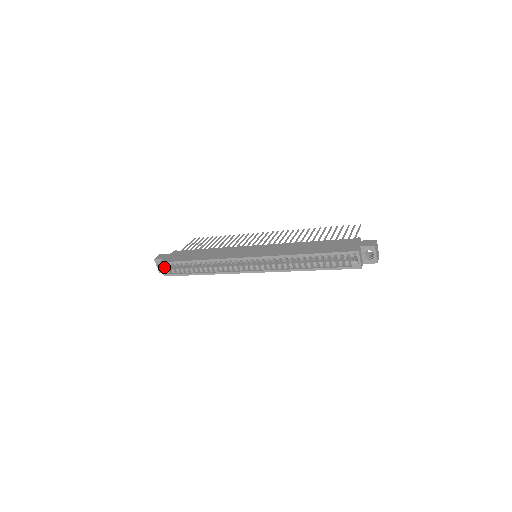
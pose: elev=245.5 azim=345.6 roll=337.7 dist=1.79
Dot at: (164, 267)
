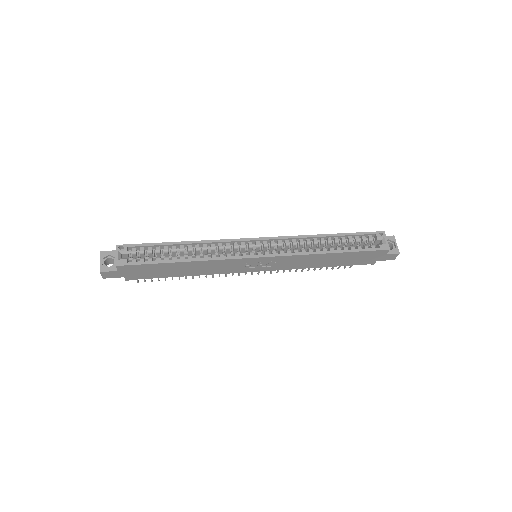
Dot at: (120, 254)
